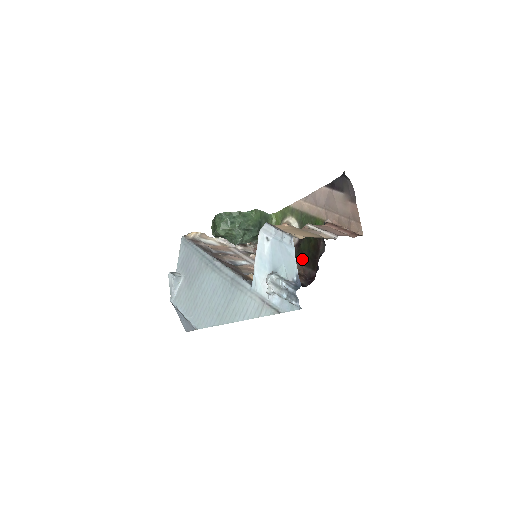
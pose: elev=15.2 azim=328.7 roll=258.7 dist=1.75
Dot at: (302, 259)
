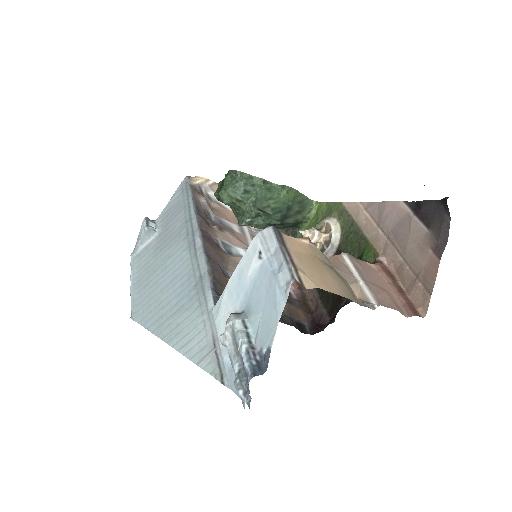
Dot at: occluded
